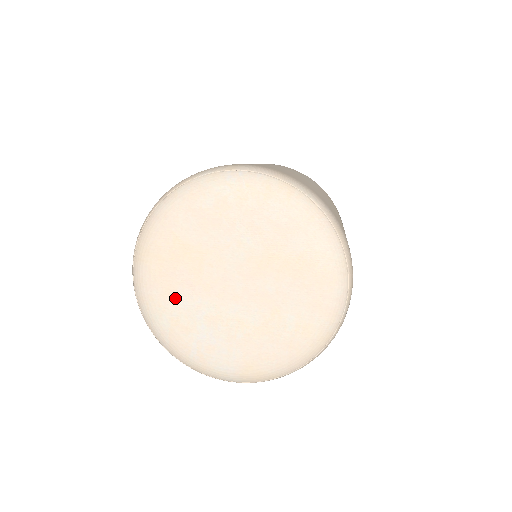
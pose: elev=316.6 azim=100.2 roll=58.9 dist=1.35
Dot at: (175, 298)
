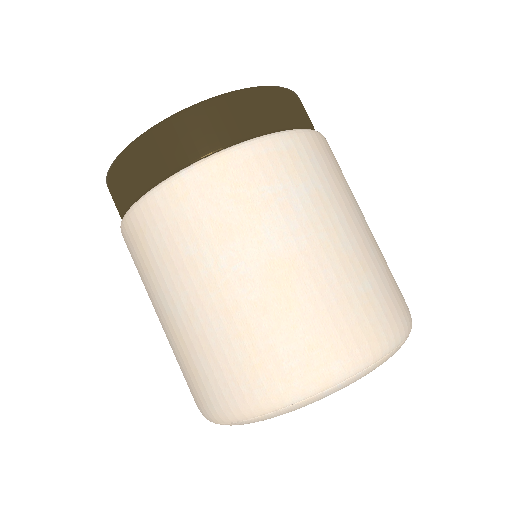
Dot at: occluded
